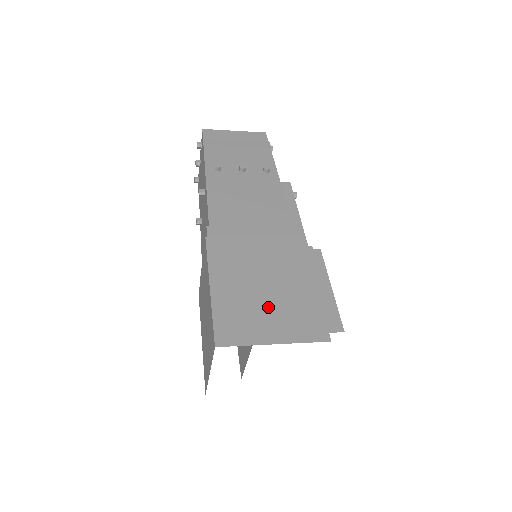
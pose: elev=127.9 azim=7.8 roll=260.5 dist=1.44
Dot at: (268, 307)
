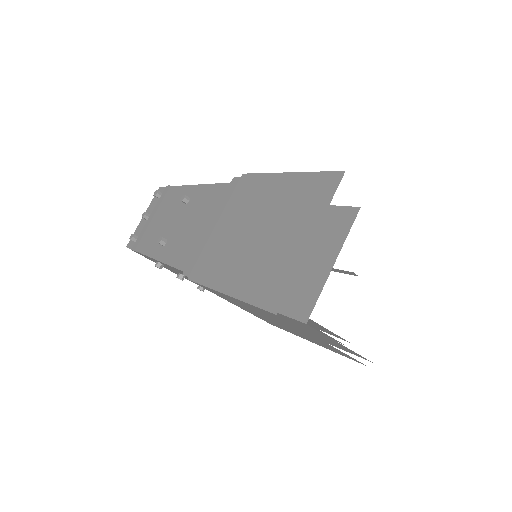
Dot at: occluded
